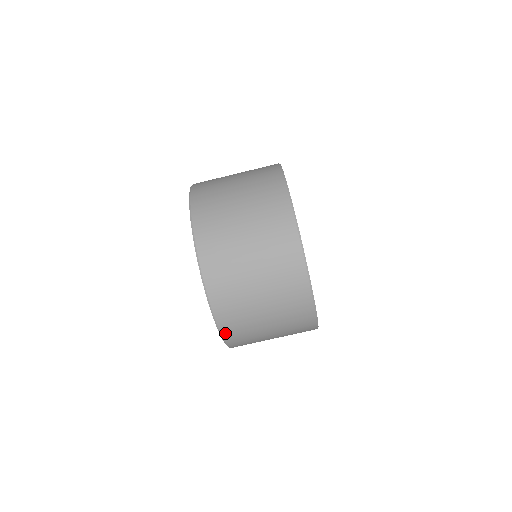
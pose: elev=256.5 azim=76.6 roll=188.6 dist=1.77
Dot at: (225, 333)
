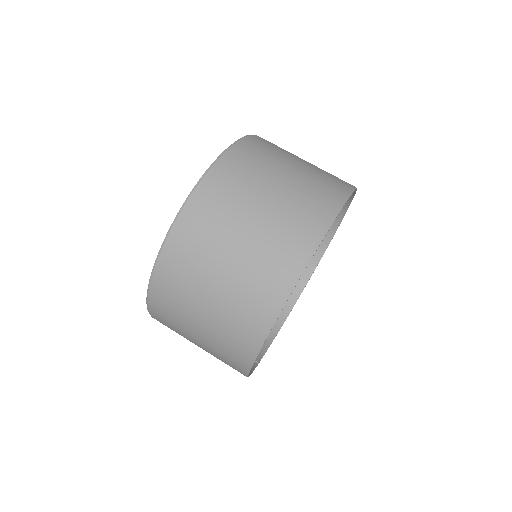
Dot at: (153, 293)
